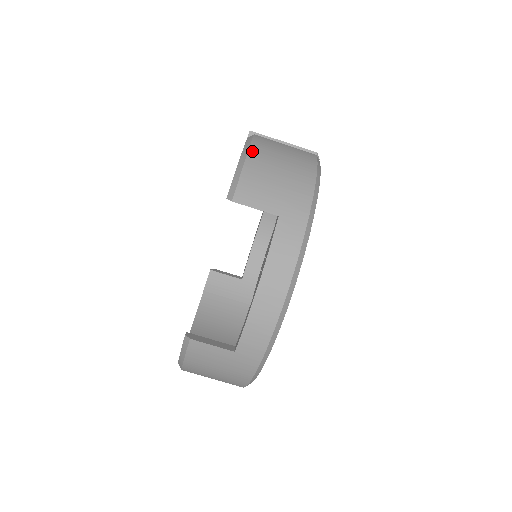
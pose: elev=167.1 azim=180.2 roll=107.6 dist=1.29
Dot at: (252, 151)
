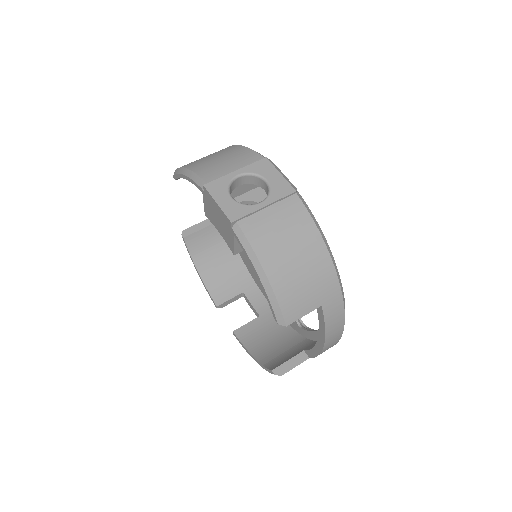
Dot at: (265, 265)
